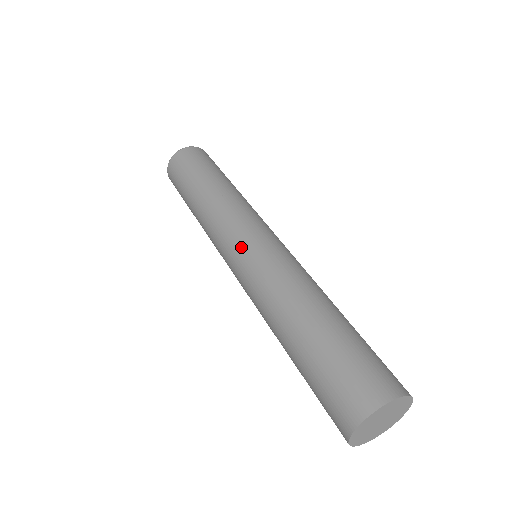
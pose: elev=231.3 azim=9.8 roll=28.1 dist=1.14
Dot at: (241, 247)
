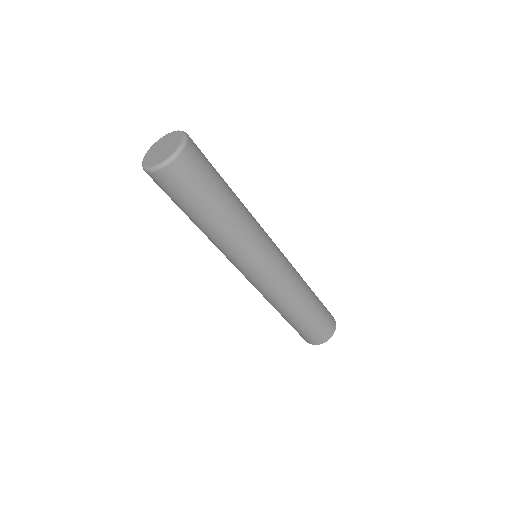
Dot at: (270, 267)
